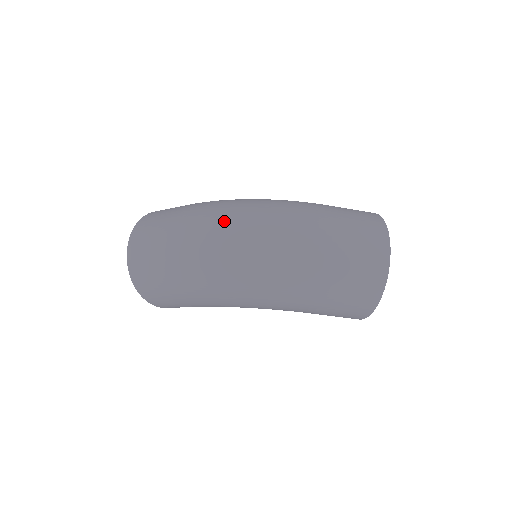
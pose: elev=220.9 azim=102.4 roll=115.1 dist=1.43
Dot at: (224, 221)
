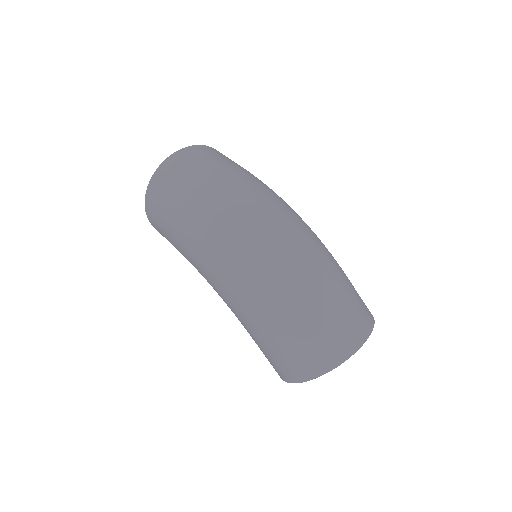
Dot at: (261, 205)
